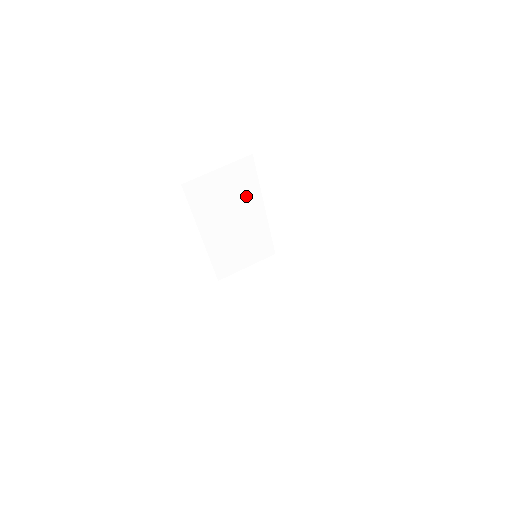
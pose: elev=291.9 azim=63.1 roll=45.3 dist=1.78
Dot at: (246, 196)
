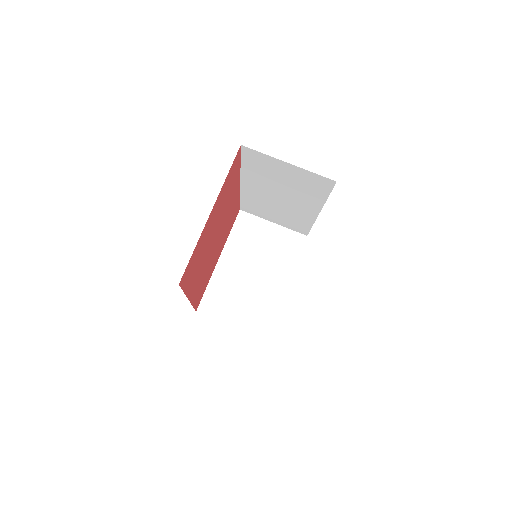
Dot at: (306, 195)
